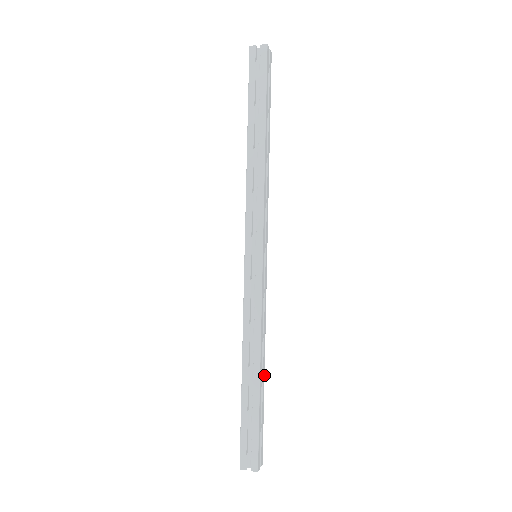
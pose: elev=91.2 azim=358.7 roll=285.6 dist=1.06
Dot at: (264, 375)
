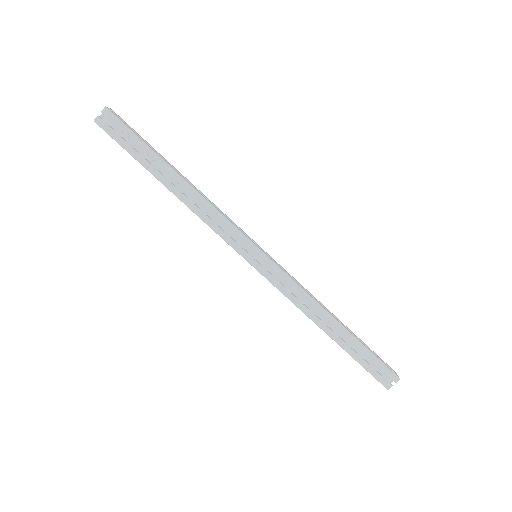
Dot at: (340, 321)
